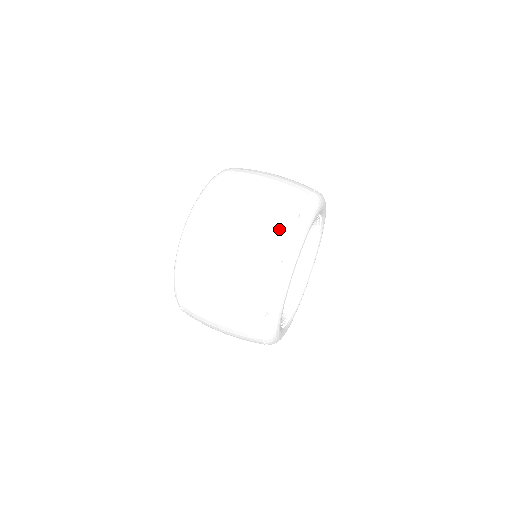
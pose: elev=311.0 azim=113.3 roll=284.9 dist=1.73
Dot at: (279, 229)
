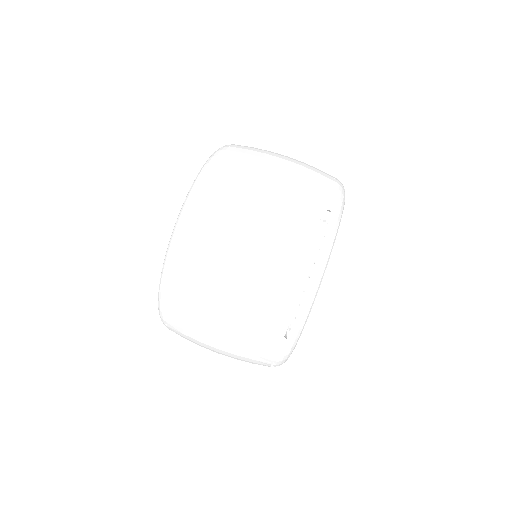
Dot at: (270, 331)
